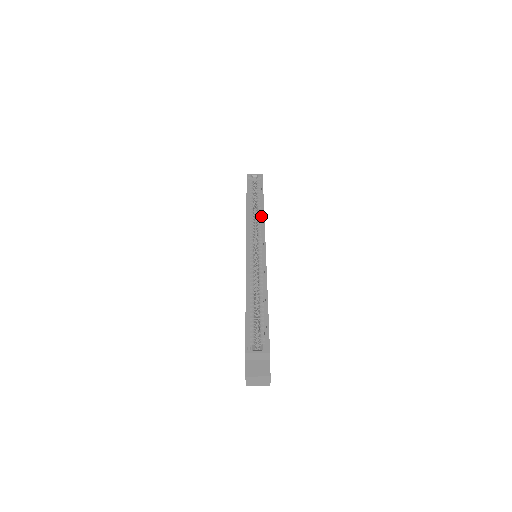
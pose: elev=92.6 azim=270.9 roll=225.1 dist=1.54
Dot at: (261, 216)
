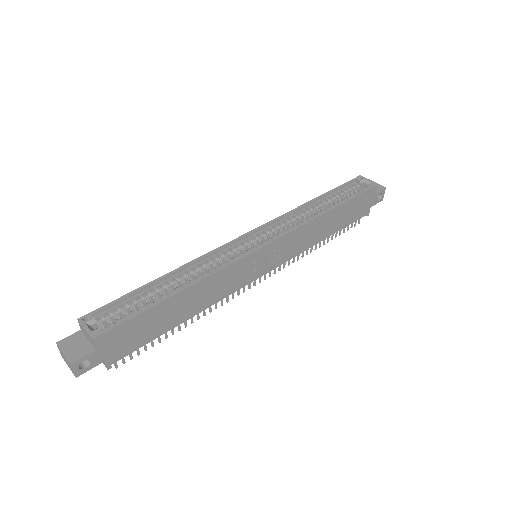
Dot at: (308, 220)
